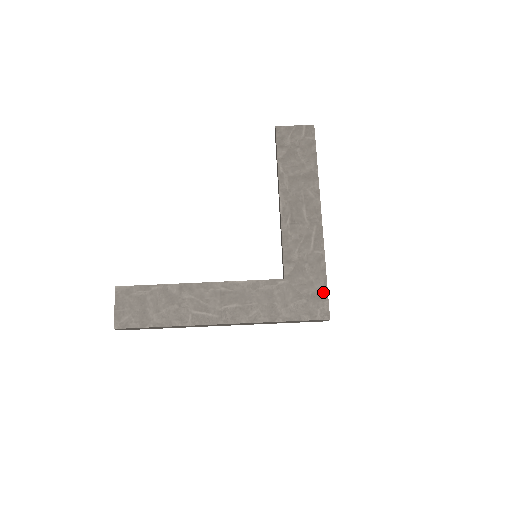
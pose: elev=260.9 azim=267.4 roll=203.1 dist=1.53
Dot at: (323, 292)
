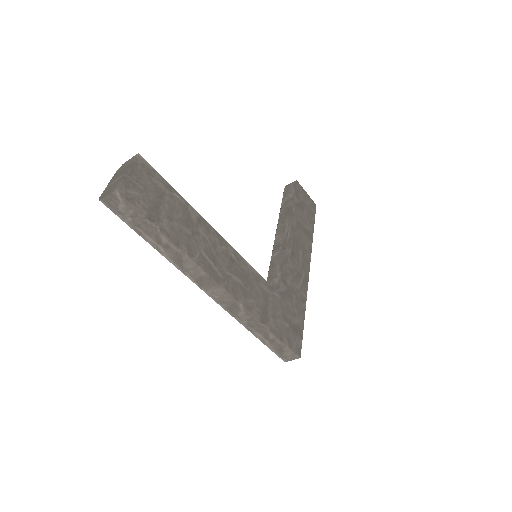
Dot at: (300, 329)
